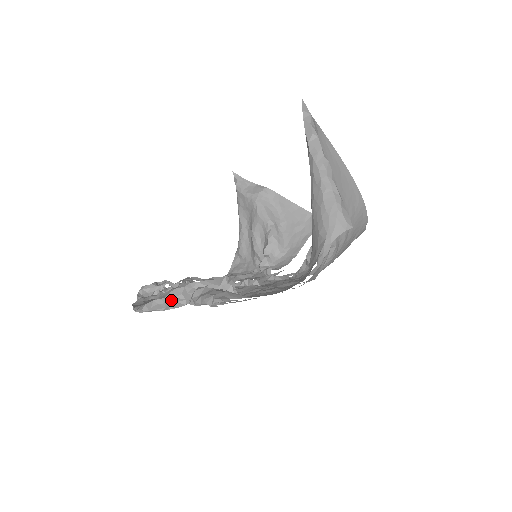
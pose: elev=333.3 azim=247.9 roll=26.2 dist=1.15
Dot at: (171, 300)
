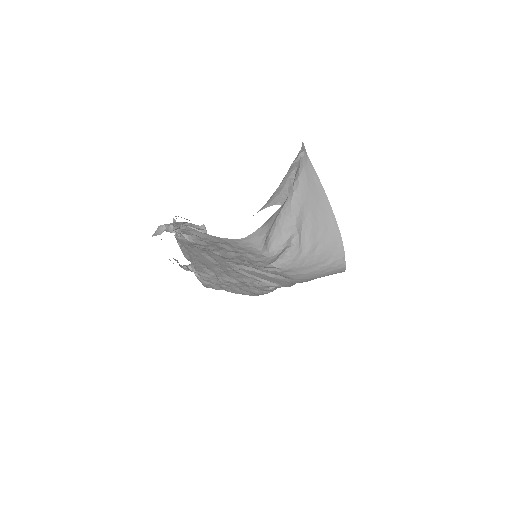
Dot at: (167, 228)
